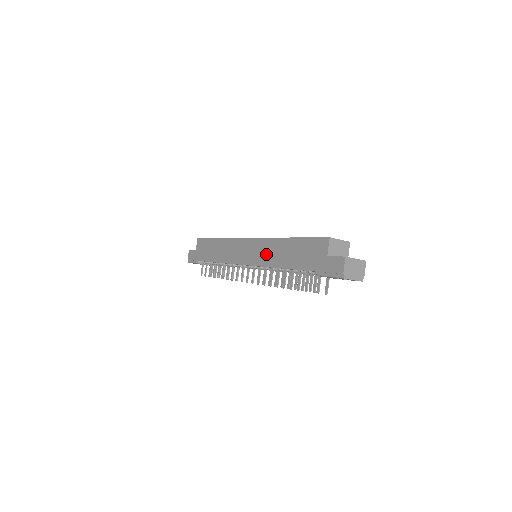
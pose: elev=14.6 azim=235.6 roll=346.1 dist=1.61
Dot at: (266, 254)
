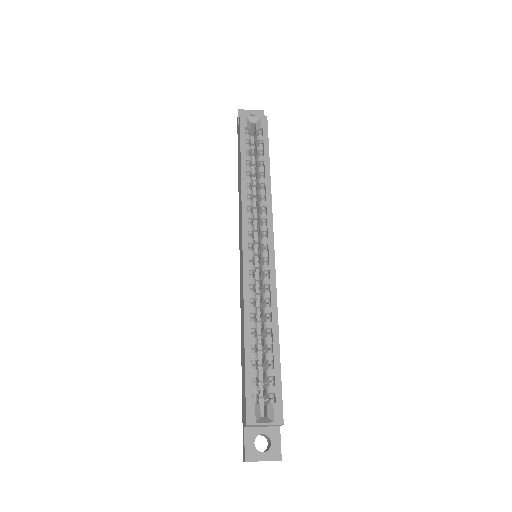
Dot at: (241, 300)
